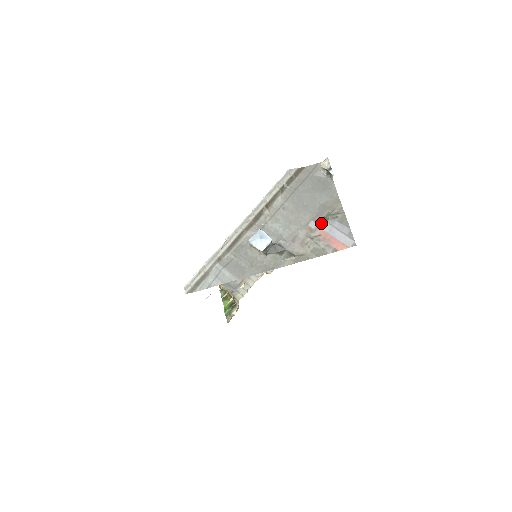
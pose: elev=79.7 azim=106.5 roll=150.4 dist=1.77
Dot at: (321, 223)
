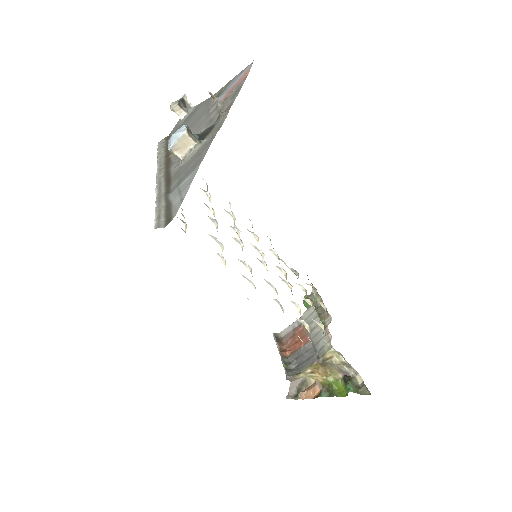
Dot at: (216, 102)
